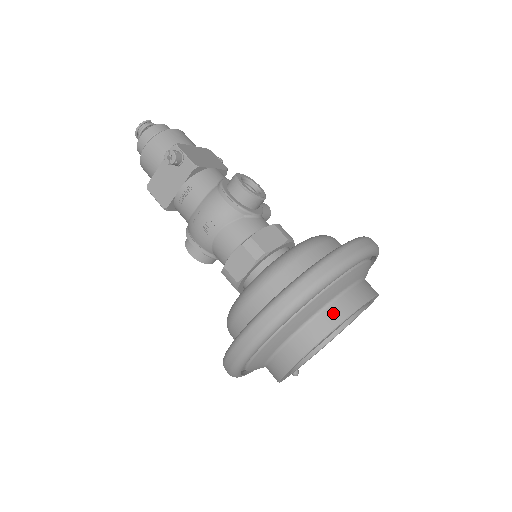
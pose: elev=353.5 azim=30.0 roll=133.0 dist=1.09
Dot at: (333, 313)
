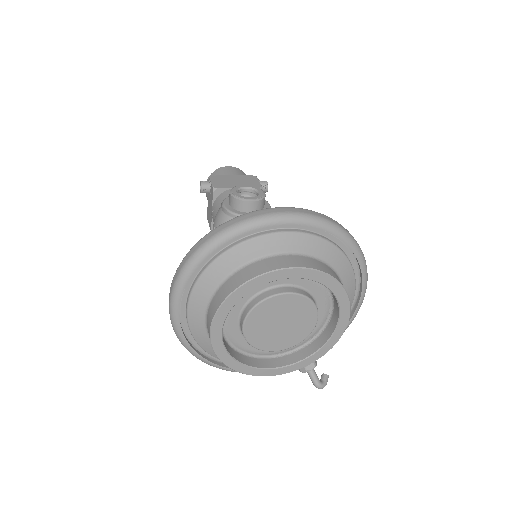
Dot at: (229, 284)
